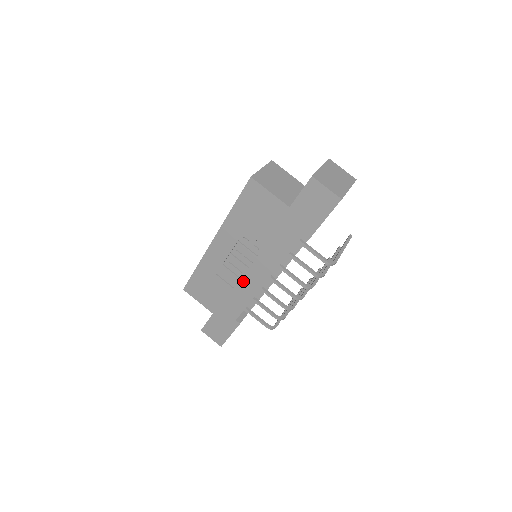
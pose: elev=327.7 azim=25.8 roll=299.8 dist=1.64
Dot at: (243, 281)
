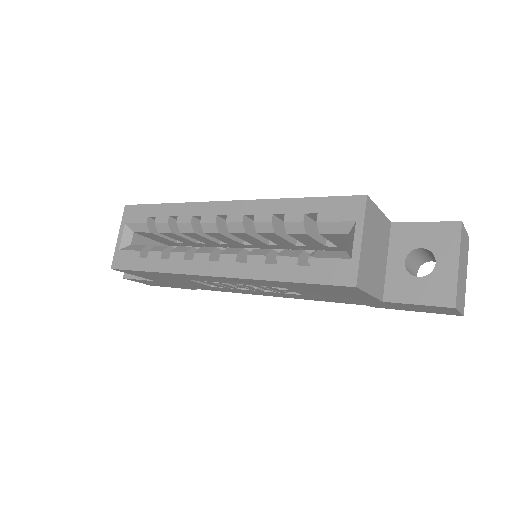
Dot at: (233, 289)
